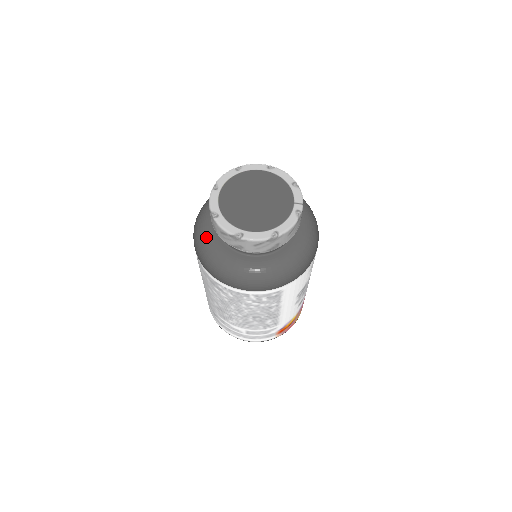
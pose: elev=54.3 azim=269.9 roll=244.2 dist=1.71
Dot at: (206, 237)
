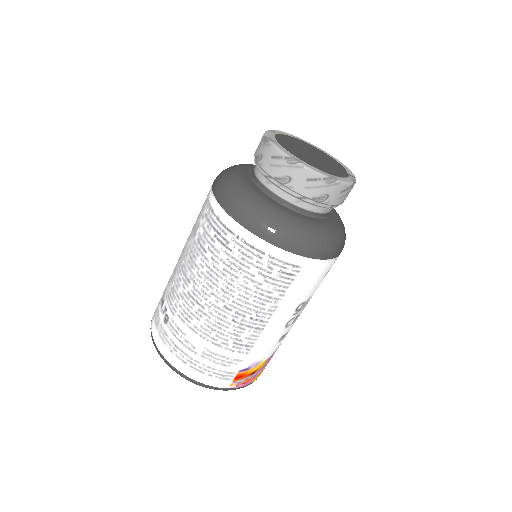
Dot at: (237, 176)
